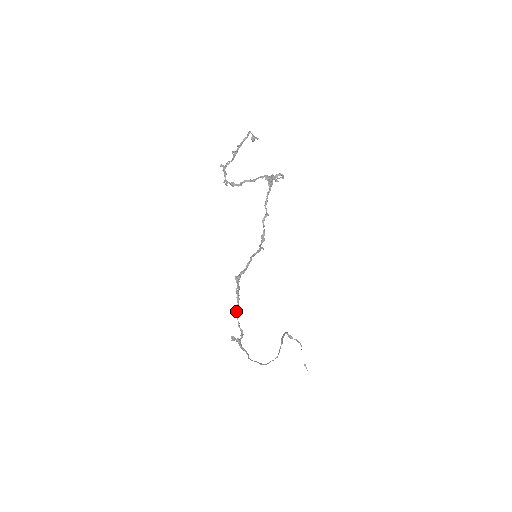
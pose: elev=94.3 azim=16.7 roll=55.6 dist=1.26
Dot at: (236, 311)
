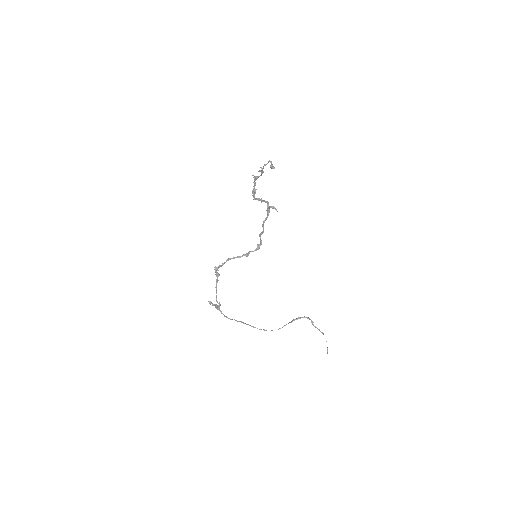
Dot at: (215, 287)
